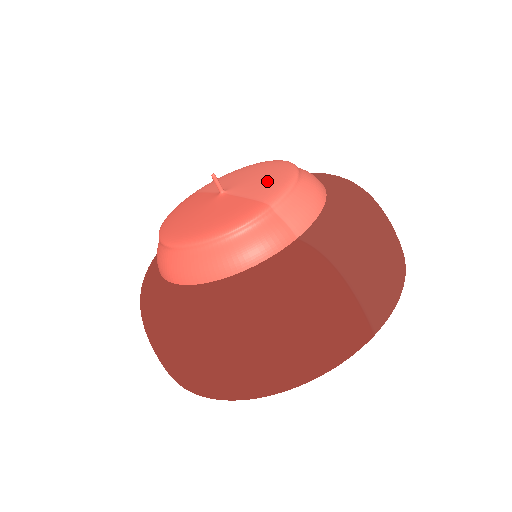
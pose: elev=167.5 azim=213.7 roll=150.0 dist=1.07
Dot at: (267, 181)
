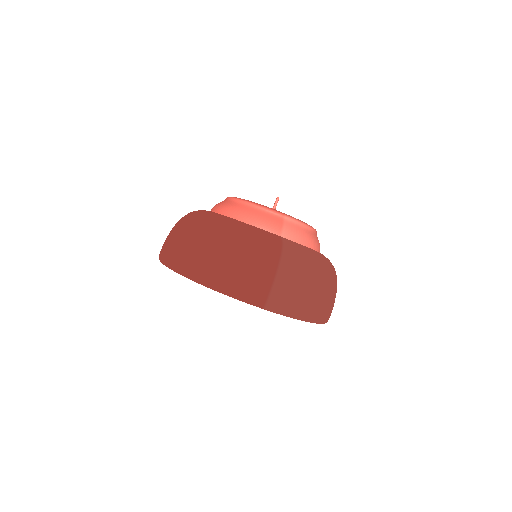
Dot at: occluded
